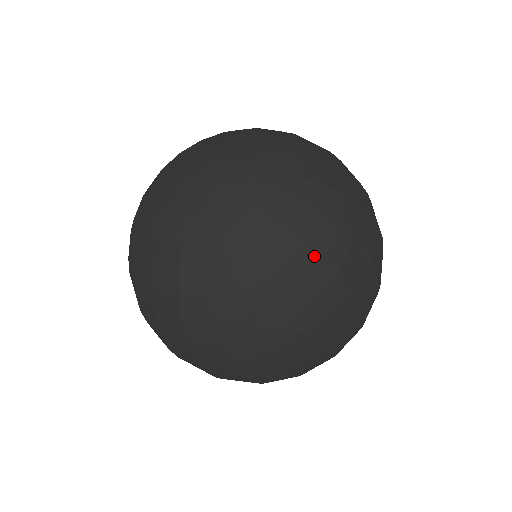
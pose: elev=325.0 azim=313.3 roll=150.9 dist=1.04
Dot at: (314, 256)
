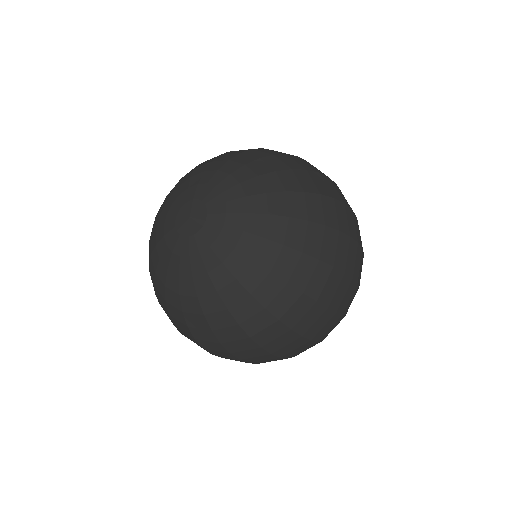
Dot at: (281, 282)
